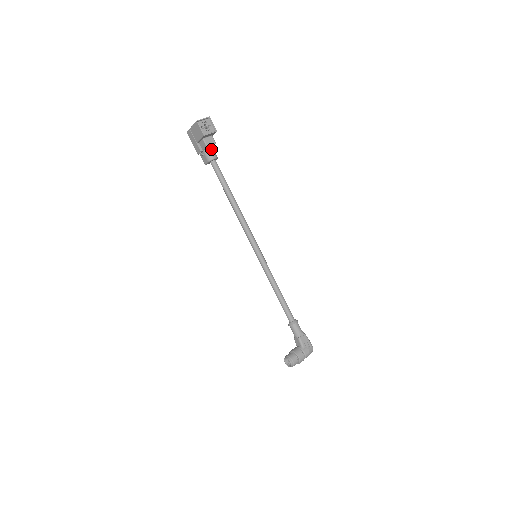
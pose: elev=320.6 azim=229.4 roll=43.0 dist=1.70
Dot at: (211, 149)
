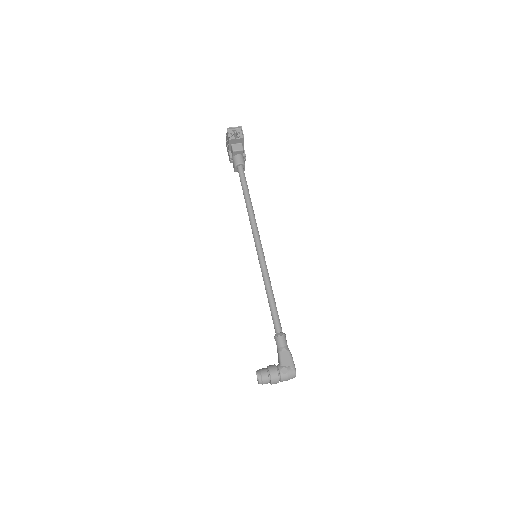
Dot at: (239, 156)
